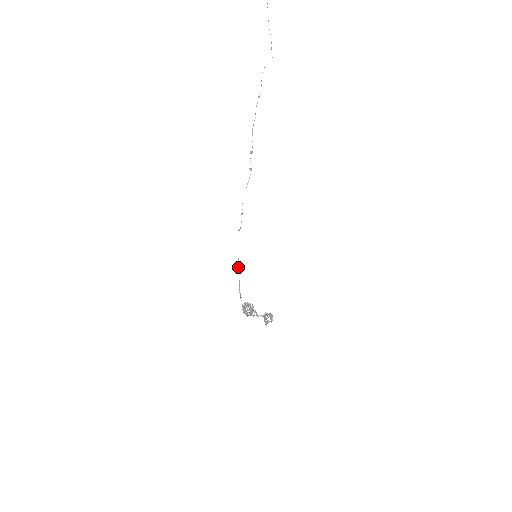
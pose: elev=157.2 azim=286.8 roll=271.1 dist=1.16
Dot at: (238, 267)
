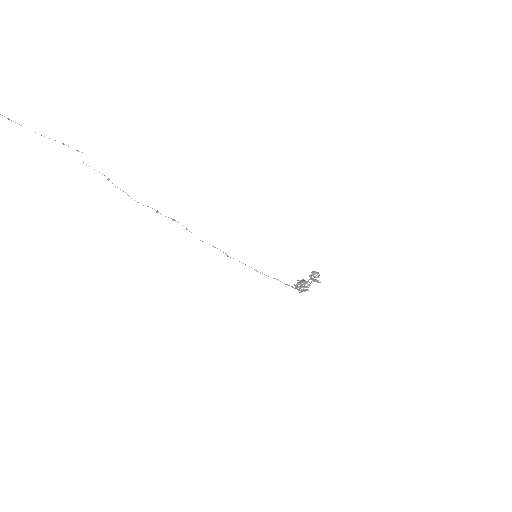
Dot at: occluded
